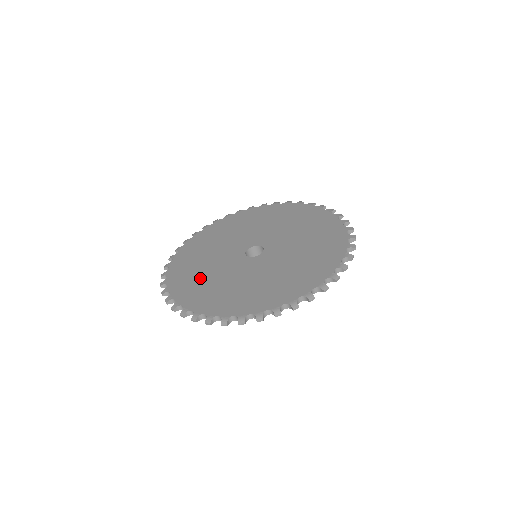
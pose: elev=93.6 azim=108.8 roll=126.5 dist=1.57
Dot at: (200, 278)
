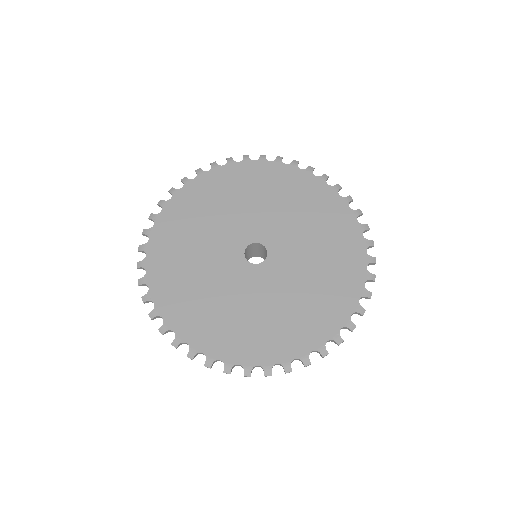
Dot at: (186, 276)
